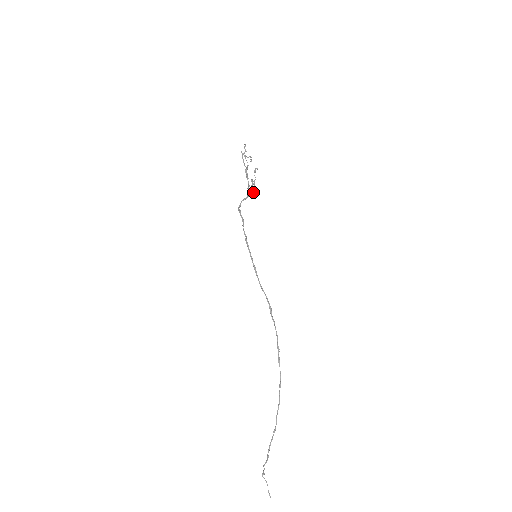
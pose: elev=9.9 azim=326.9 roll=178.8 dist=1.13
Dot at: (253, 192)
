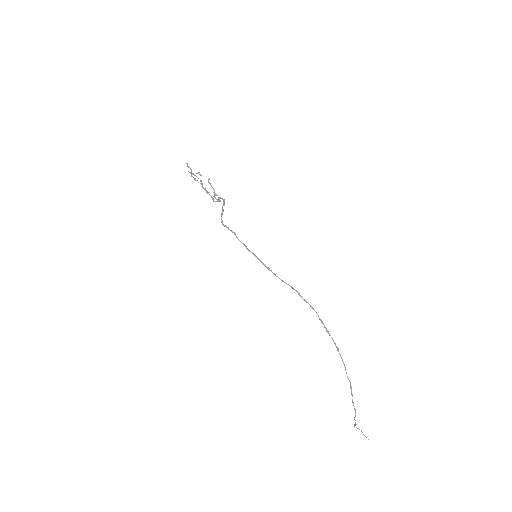
Dot at: (224, 203)
